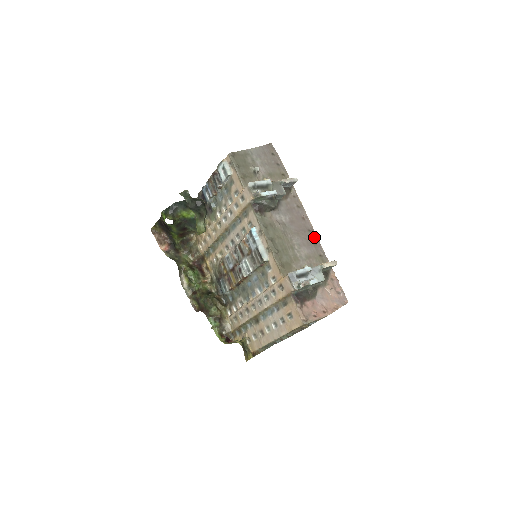
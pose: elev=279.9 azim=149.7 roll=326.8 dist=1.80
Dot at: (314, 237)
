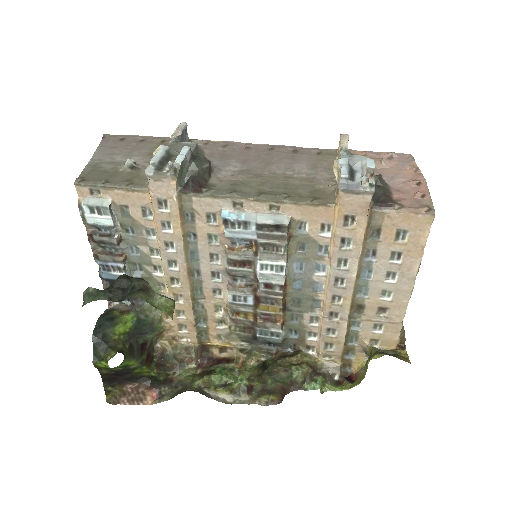
Dot at: (285, 148)
